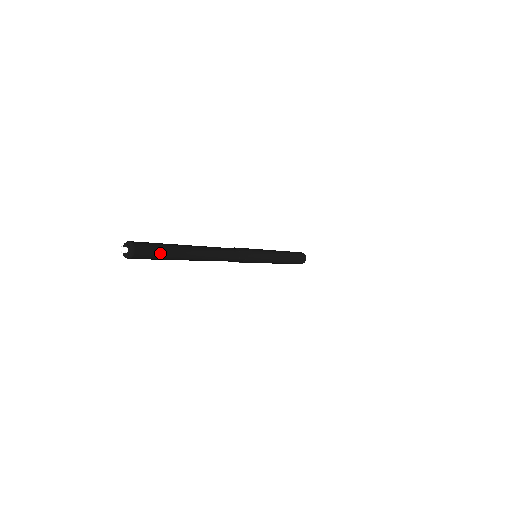
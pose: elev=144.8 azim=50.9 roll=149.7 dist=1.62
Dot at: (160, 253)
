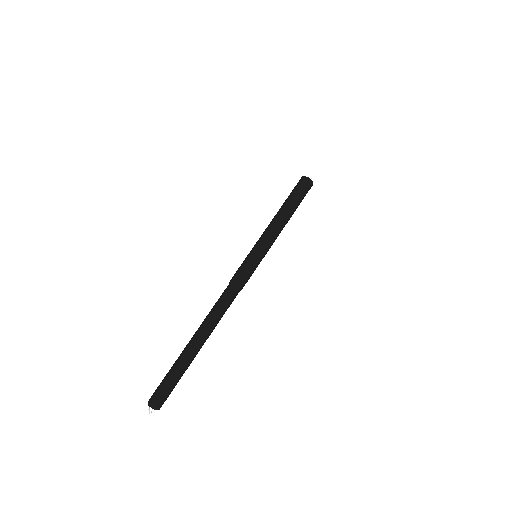
Dot at: (176, 384)
